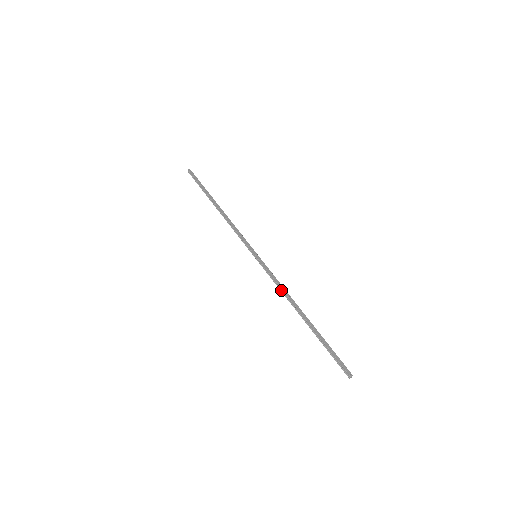
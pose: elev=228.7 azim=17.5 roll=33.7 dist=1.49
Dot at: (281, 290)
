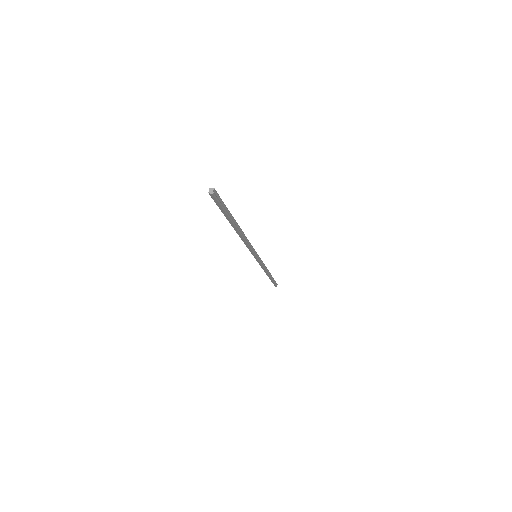
Dot at: (244, 242)
